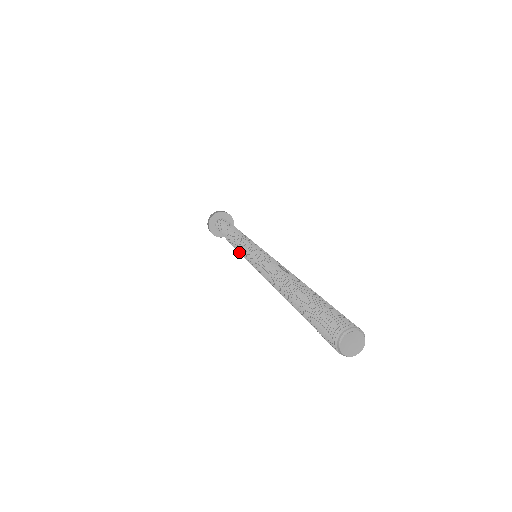
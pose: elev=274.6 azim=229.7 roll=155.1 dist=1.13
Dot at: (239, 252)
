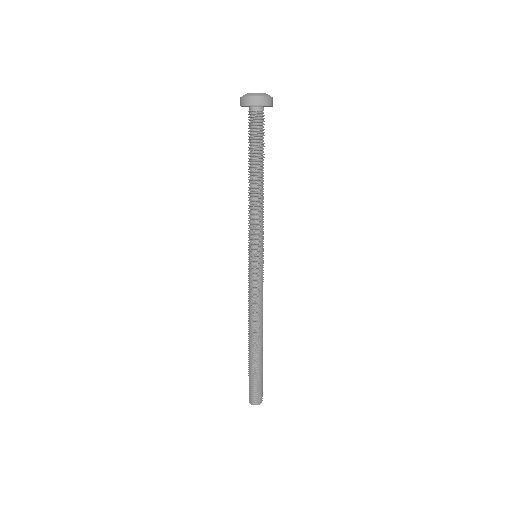
Dot at: (248, 225)
